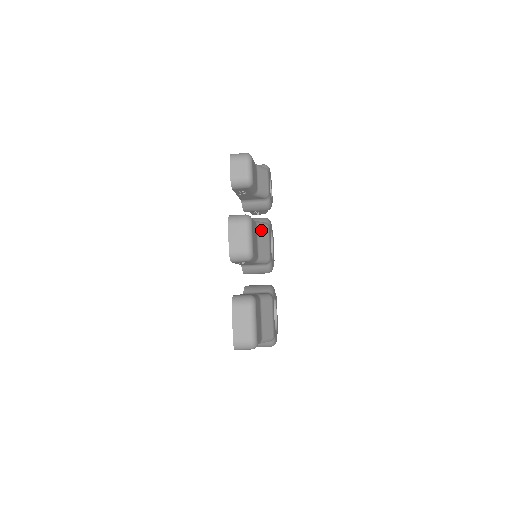
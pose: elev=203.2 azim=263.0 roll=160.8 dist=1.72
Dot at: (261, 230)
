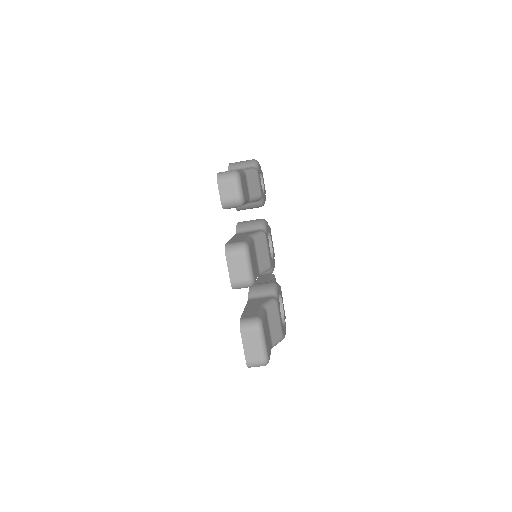
Dot at: (259, 243)
